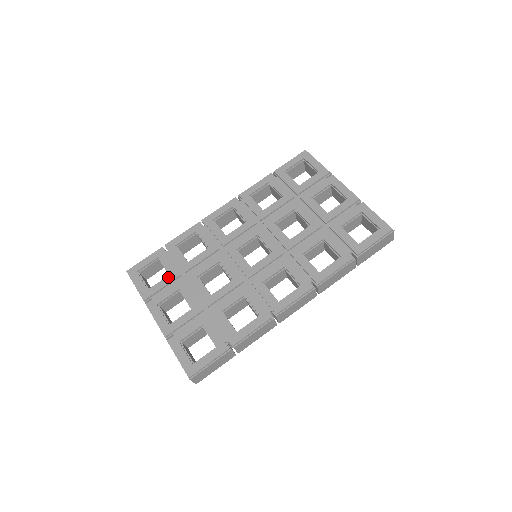
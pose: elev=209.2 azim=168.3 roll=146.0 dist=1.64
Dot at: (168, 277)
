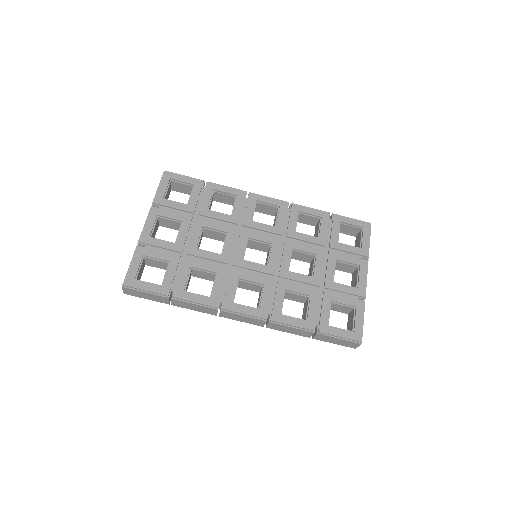
Dot at: (185, 205)
